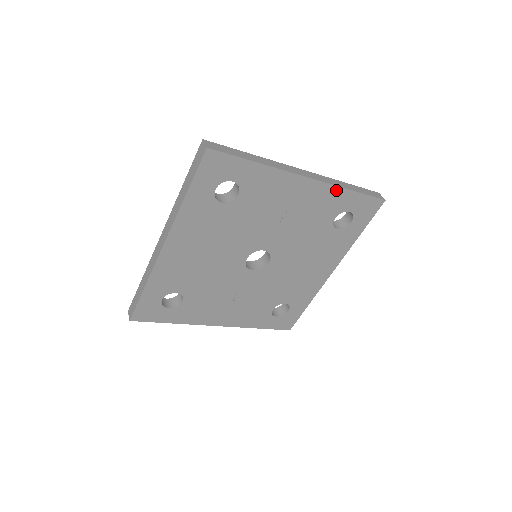
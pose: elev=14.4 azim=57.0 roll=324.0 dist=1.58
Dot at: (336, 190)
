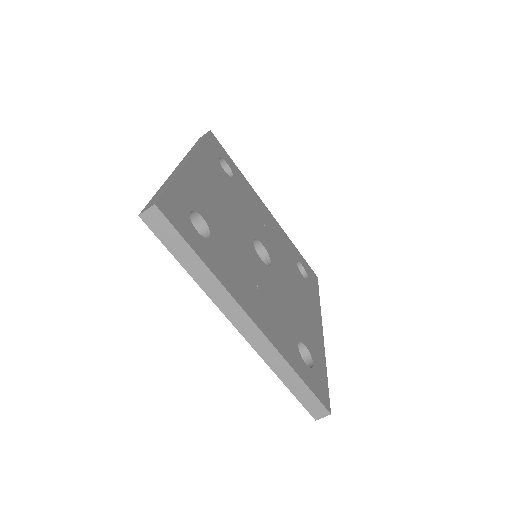
Dot at: (286, 237)
